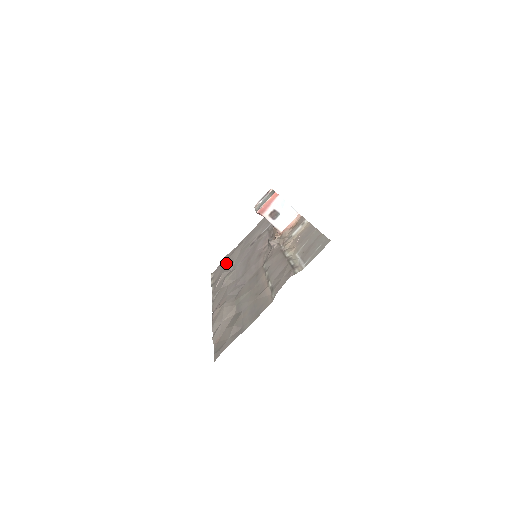
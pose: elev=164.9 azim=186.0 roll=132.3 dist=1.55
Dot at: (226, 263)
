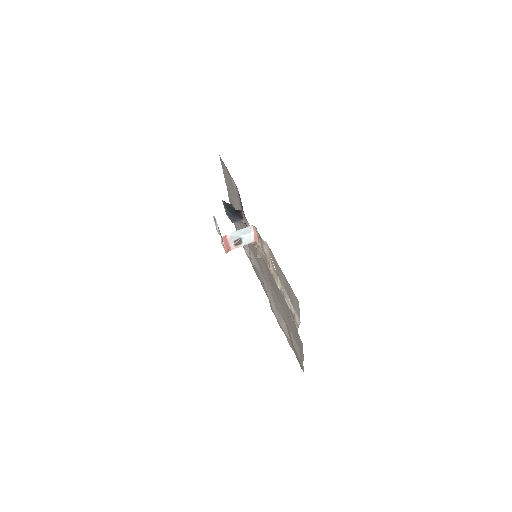
Dot at: occluded
